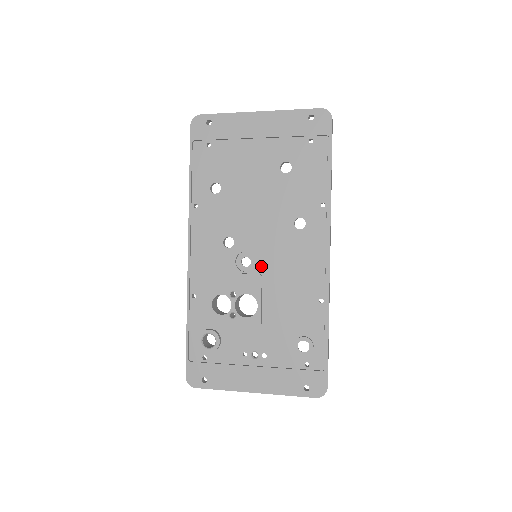
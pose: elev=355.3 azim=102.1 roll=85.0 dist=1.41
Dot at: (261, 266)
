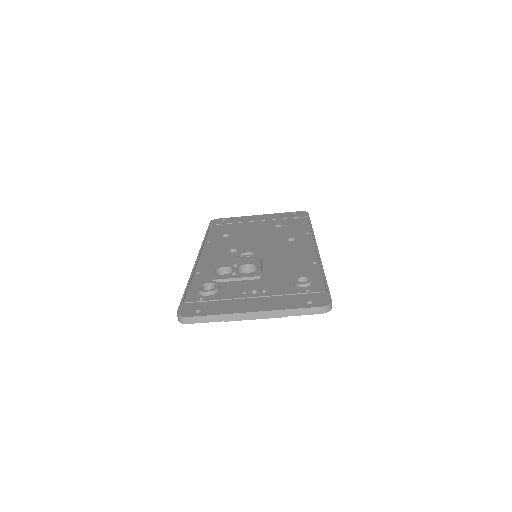
Dot at: (261, 256)
